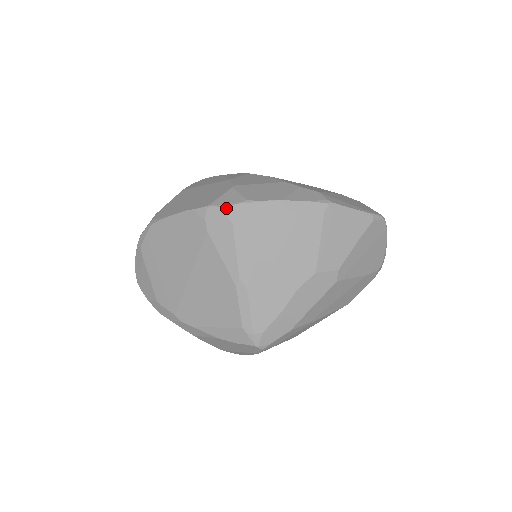
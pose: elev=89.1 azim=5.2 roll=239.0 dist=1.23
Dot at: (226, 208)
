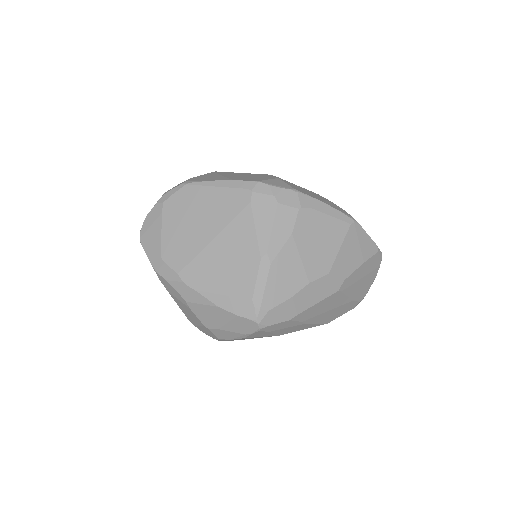
Dot at: (275, 188)
